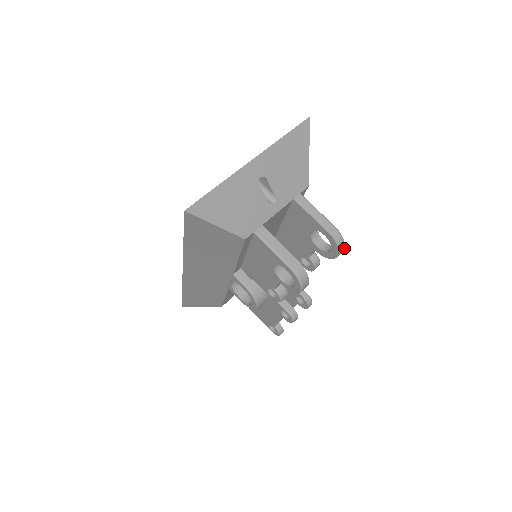
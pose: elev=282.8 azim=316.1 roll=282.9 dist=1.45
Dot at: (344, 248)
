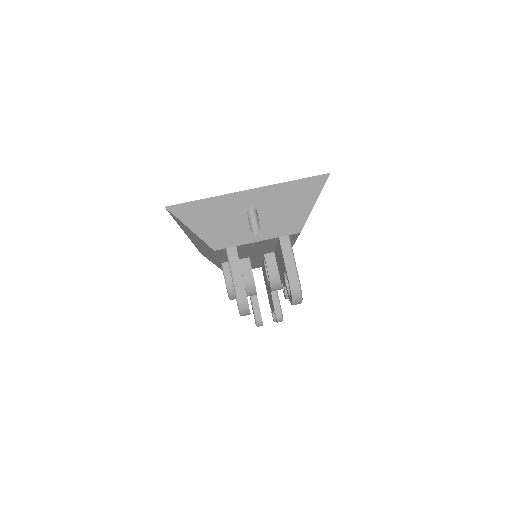
Dot at: (301, 302)
